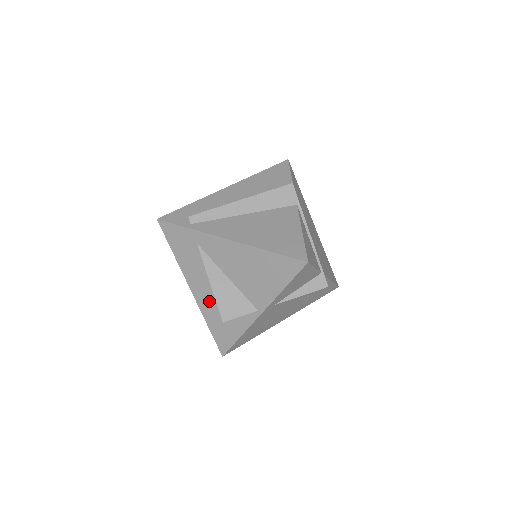
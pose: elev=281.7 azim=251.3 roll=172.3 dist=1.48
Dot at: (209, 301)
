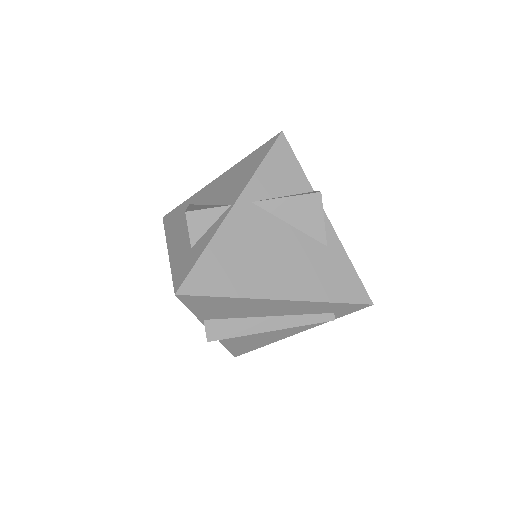
Dot at: (182, 242)
